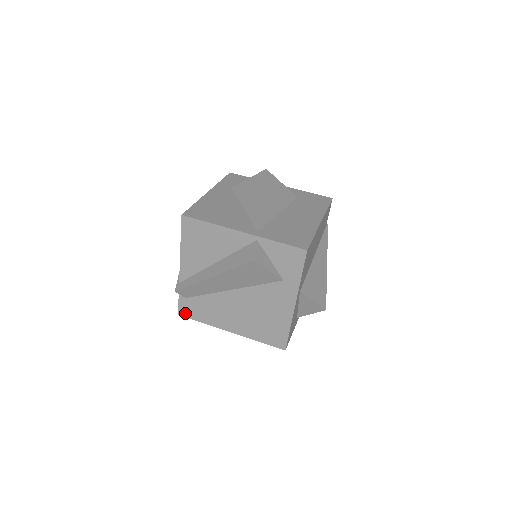
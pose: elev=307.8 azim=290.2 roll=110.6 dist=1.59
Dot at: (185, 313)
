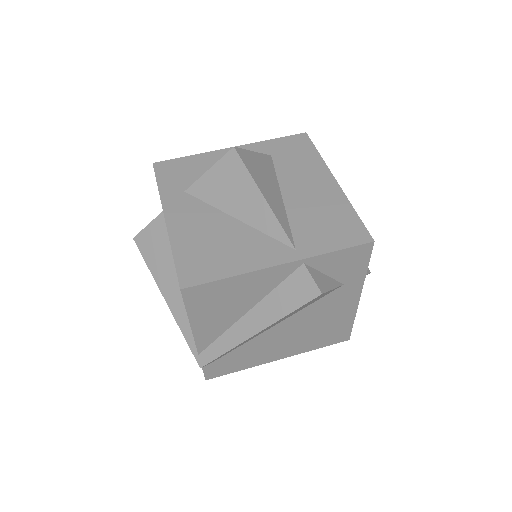
Dot at: (215, 374)
